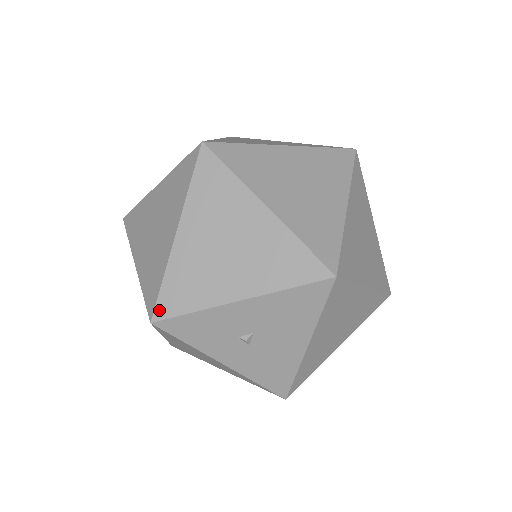
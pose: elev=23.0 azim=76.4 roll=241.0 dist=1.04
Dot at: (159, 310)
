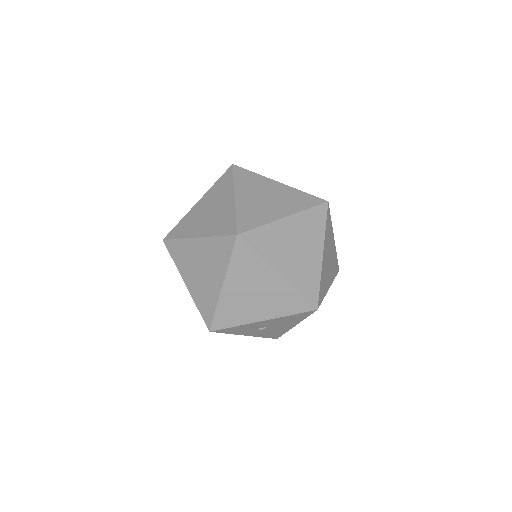
Dot at: (214, 326)
